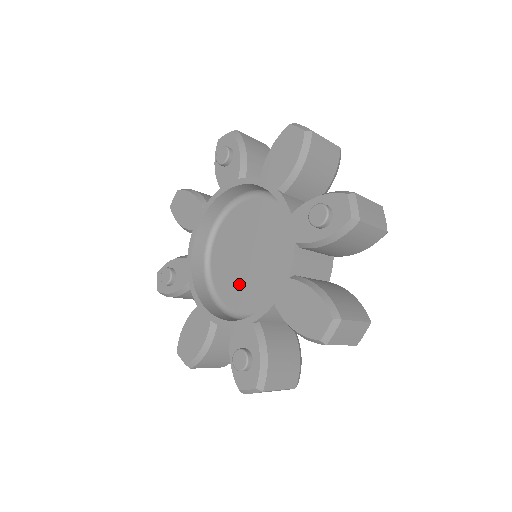
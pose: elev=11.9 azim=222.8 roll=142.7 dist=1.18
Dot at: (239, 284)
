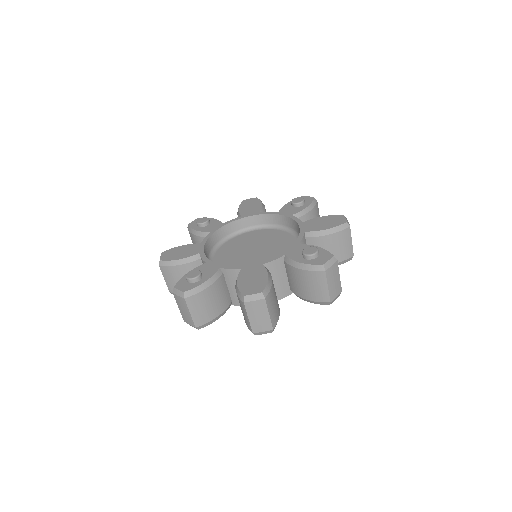
Dot at: occluded
